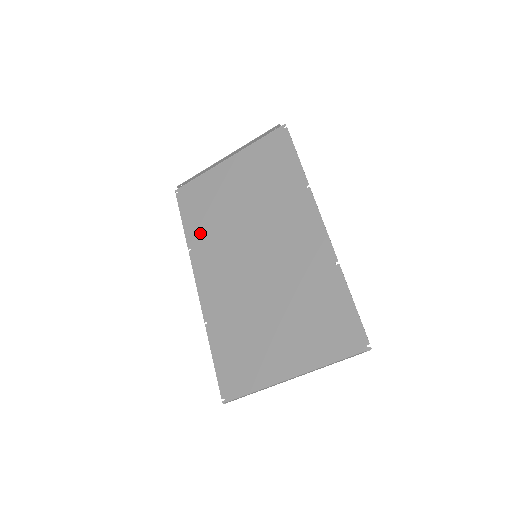
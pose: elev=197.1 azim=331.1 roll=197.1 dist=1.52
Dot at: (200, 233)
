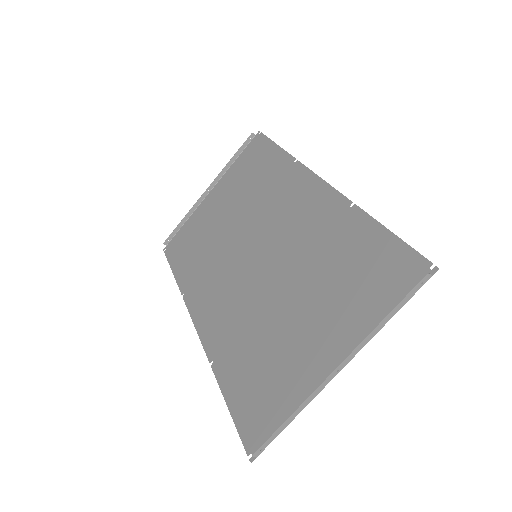
Dot at: (192, 271)
